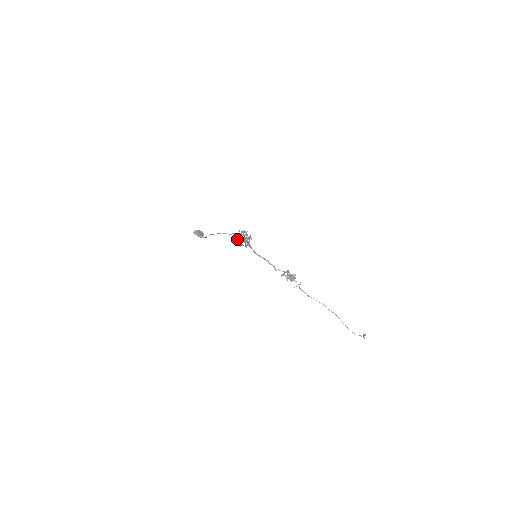
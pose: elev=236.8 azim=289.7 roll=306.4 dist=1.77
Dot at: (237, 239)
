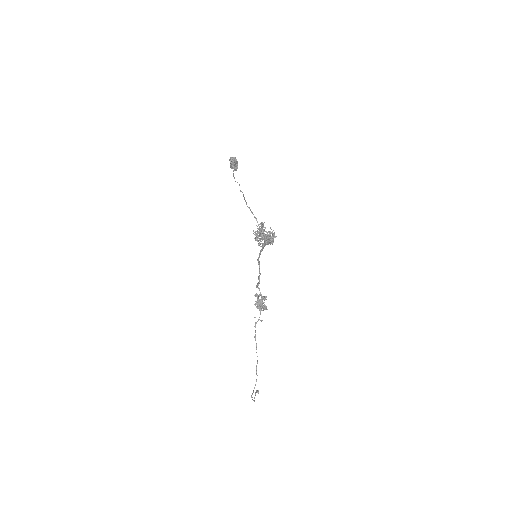
Dot at: (259, 233)
